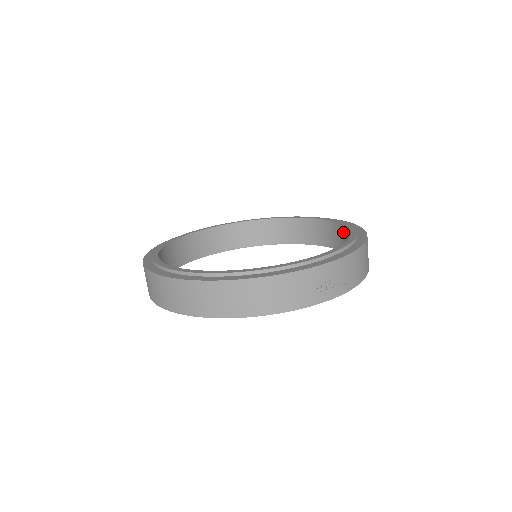
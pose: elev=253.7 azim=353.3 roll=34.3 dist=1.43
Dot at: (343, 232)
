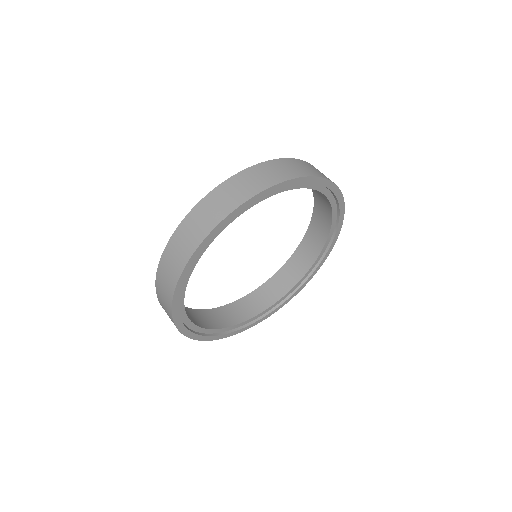
Dot at: (280, 276)
